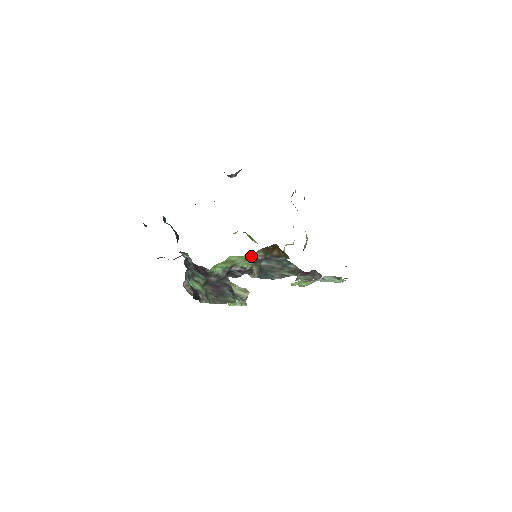
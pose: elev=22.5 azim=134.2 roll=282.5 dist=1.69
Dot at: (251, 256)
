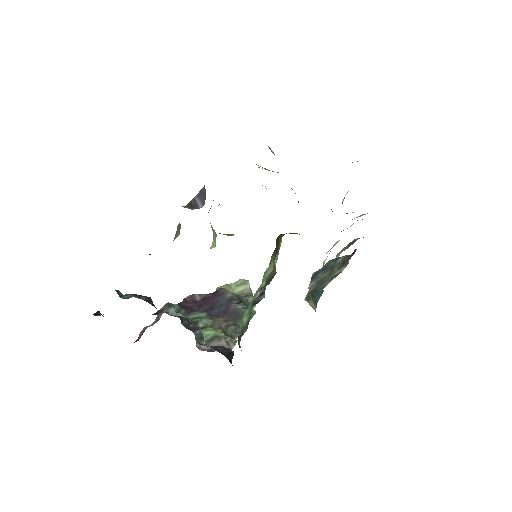
Dot at: occluded
